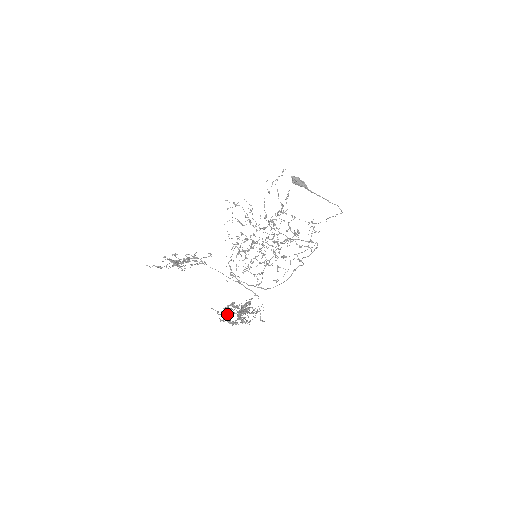
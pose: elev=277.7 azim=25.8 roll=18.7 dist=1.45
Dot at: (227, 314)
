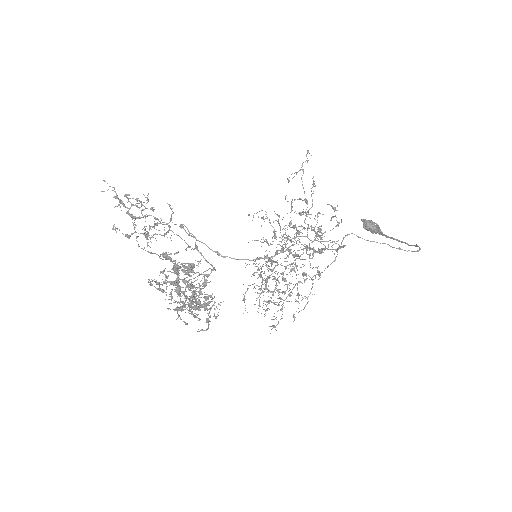
Dot at: (164, 282)
